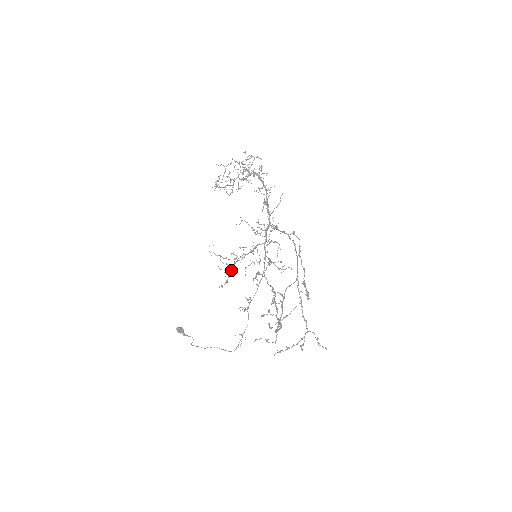
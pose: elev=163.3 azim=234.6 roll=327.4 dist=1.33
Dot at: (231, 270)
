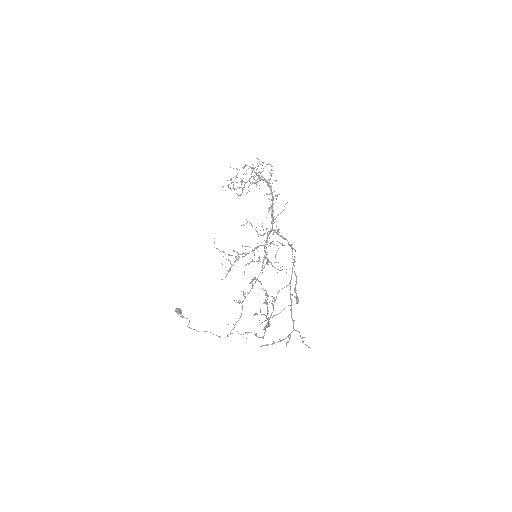
Dot at: occluded
